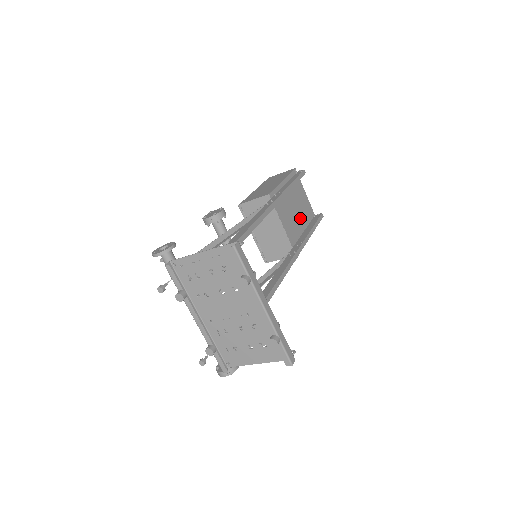
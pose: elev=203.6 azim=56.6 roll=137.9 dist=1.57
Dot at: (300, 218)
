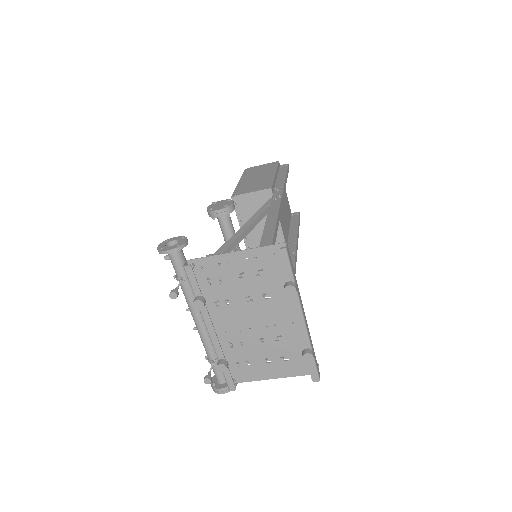
Dot at: (286, 216)
